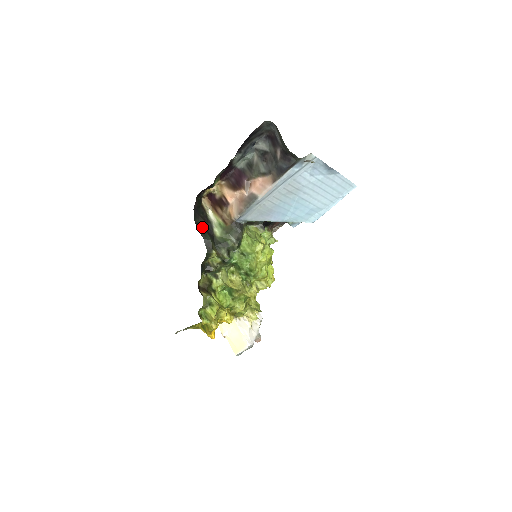
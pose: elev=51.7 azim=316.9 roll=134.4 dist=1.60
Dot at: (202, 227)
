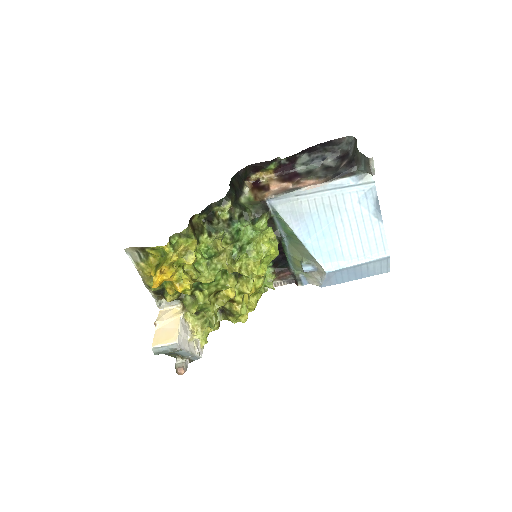
Dot at: (234, 186)
